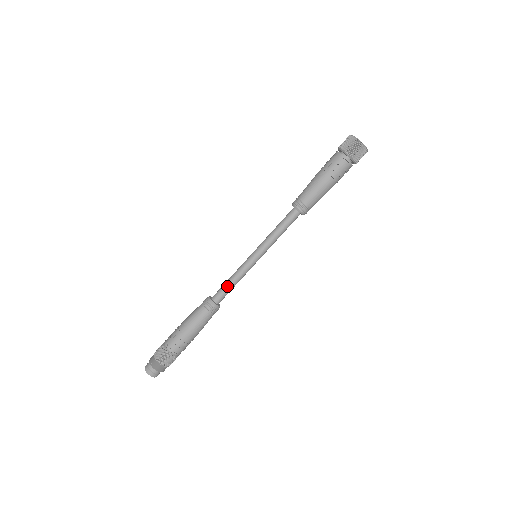
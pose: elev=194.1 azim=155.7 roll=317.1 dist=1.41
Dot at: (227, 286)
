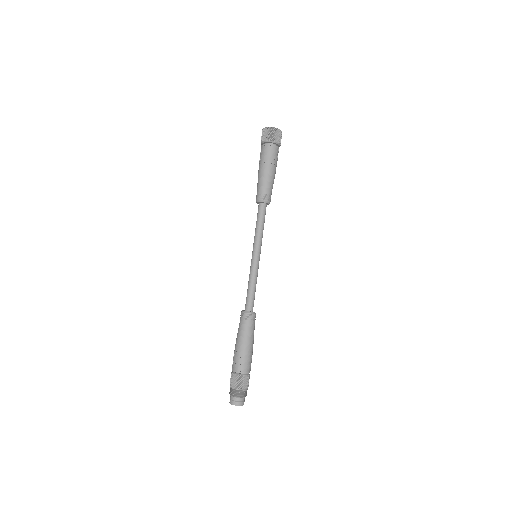
Dot at: (247, 292)
